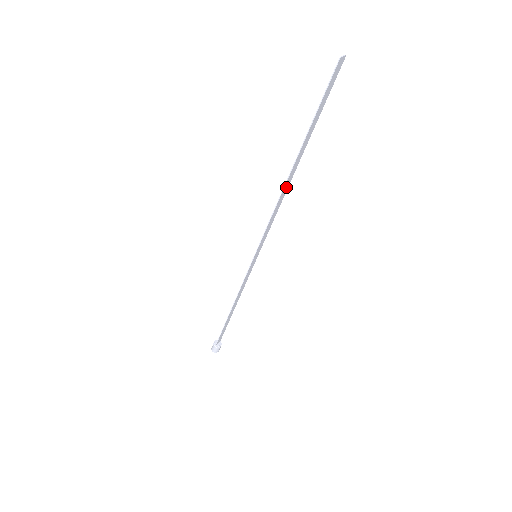
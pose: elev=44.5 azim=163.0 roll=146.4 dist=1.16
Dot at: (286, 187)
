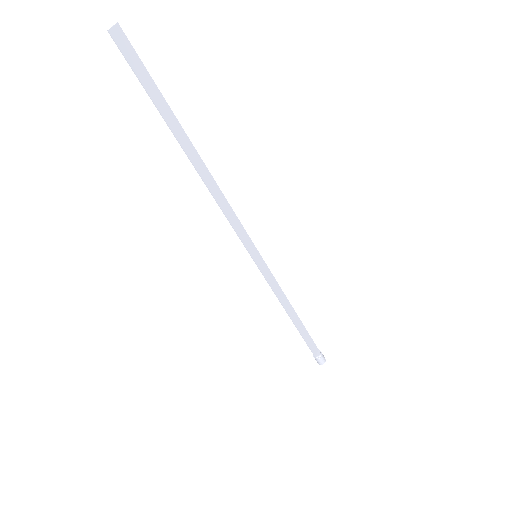
Dot at: (207, 178)
